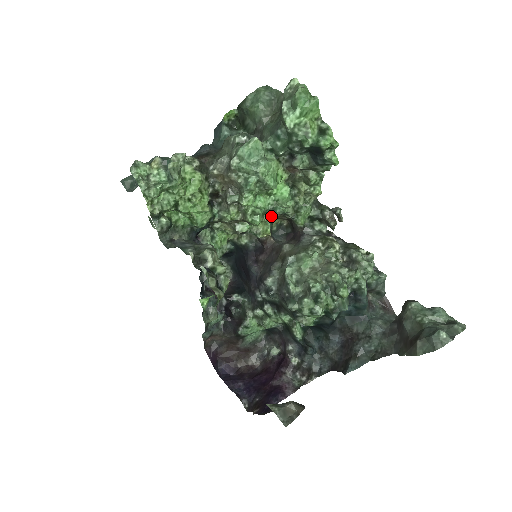
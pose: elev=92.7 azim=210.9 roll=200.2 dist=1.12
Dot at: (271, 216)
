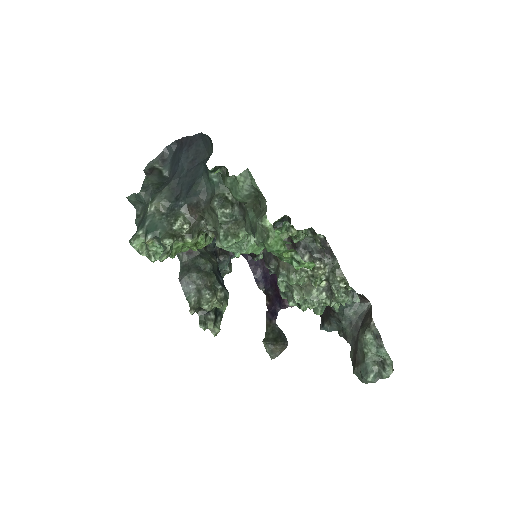
Dot at: occluded
